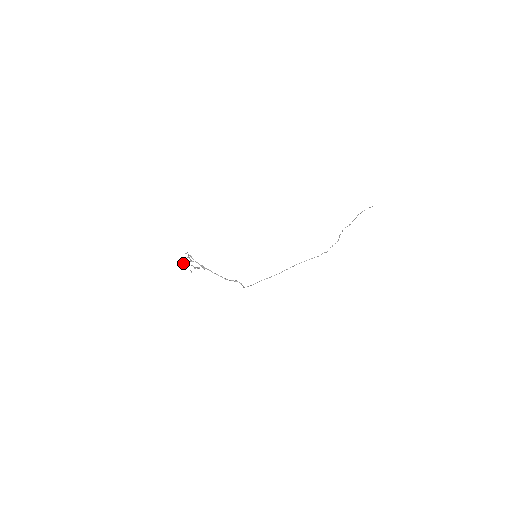
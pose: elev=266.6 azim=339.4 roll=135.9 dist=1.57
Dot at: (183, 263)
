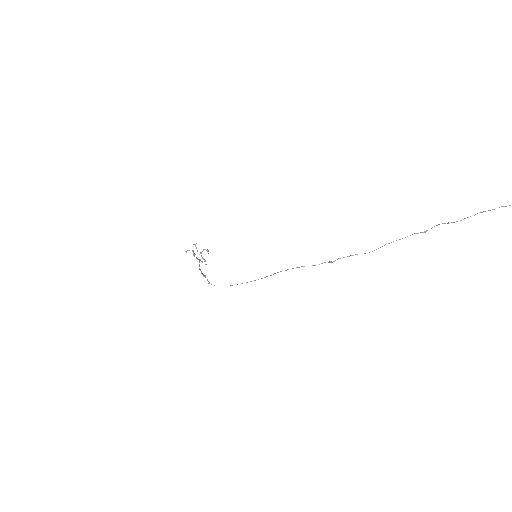
Dot at: (193, 253)
